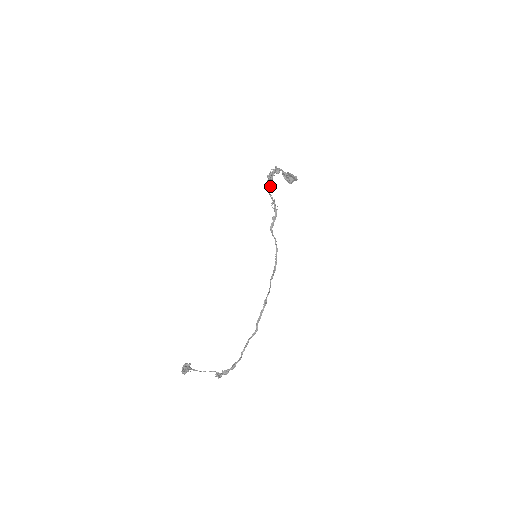
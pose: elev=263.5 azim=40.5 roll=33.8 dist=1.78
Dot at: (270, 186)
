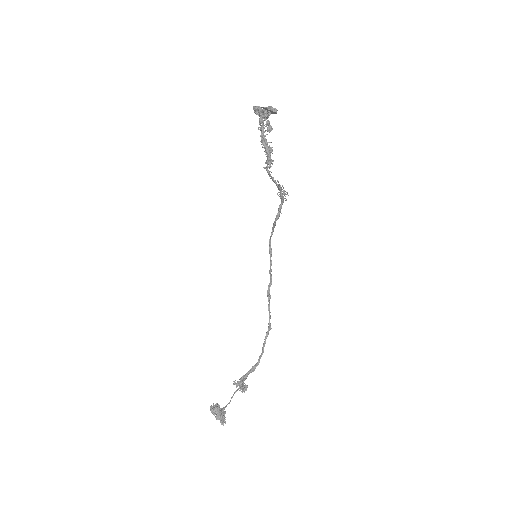
Dot at: occluded
